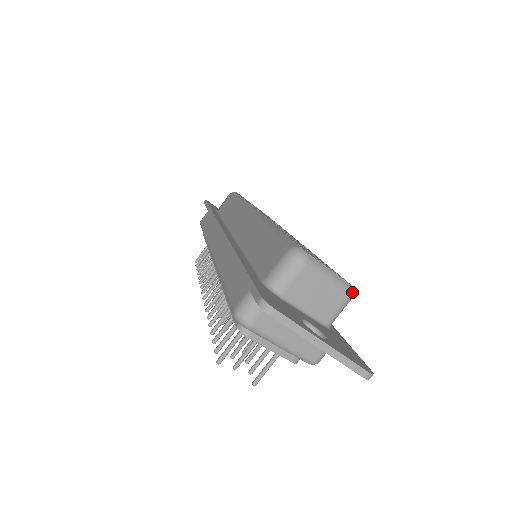
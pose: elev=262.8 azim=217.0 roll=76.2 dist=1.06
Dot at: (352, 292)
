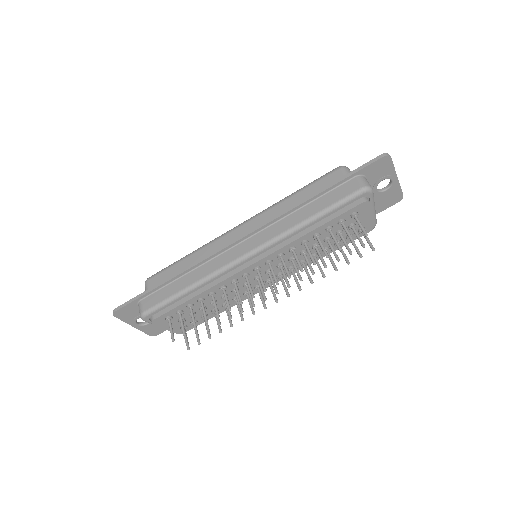
Dot at: occluded
